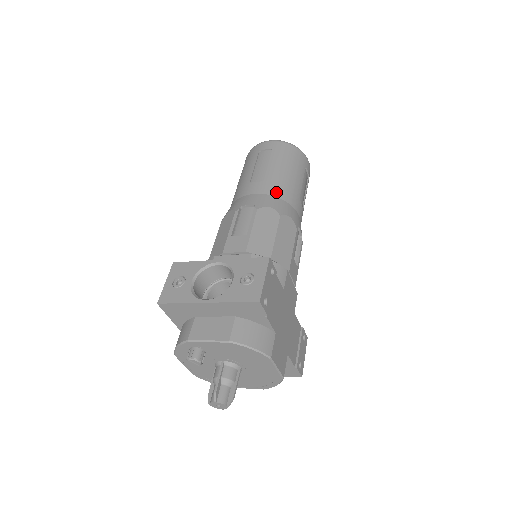
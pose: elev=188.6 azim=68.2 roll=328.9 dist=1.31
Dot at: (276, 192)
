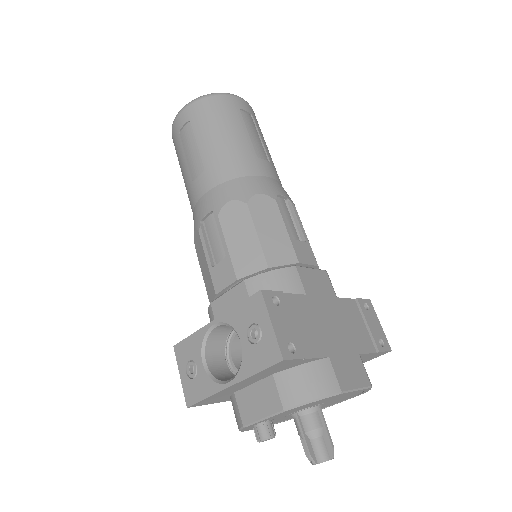
Dot at: (225, 174)
